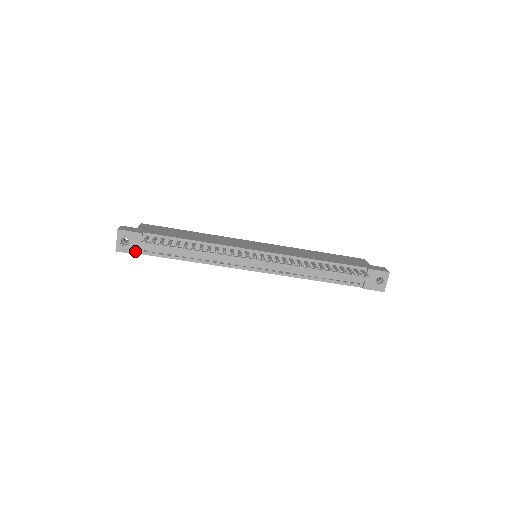
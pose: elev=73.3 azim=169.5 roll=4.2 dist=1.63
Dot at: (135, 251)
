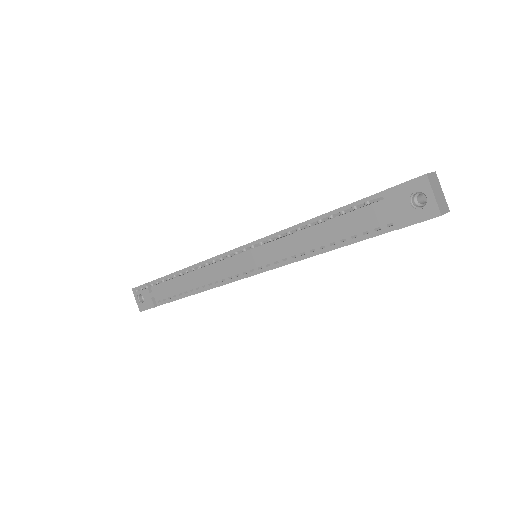
Dot at: (150, 305)
